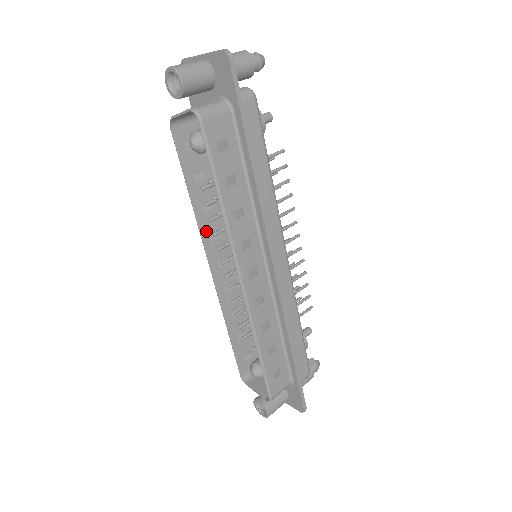
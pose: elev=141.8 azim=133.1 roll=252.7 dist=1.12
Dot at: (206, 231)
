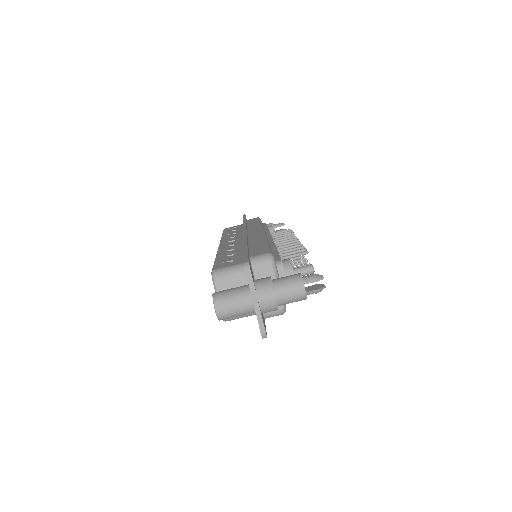
Dot at: occluded
